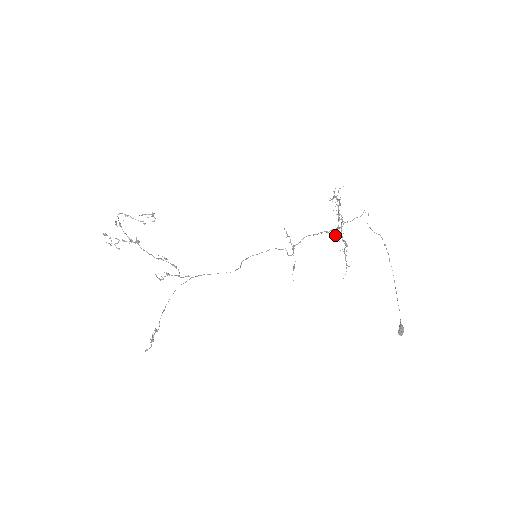
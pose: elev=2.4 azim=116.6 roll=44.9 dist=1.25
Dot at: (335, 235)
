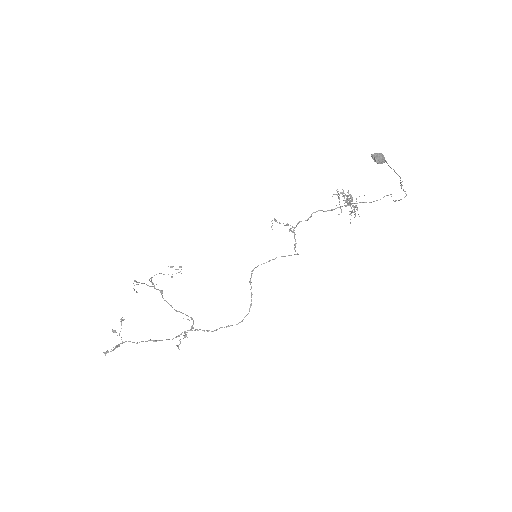
Dot at: occluded
